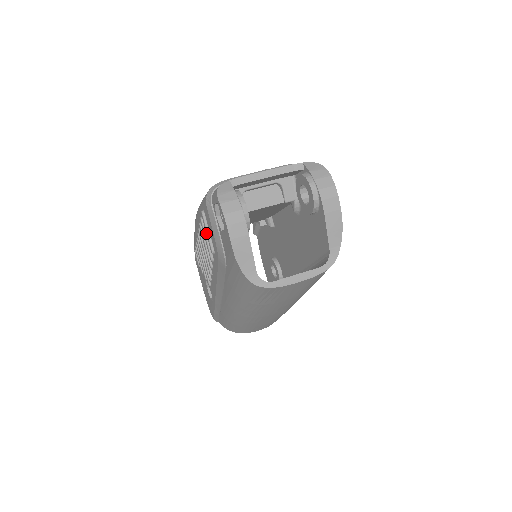
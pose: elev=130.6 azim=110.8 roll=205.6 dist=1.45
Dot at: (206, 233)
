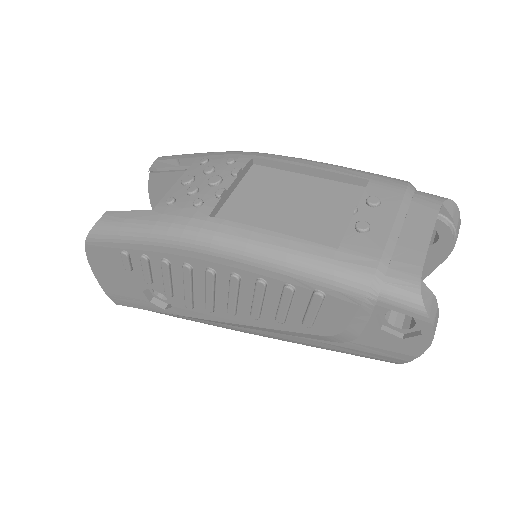
Dot at: (311, 312)
